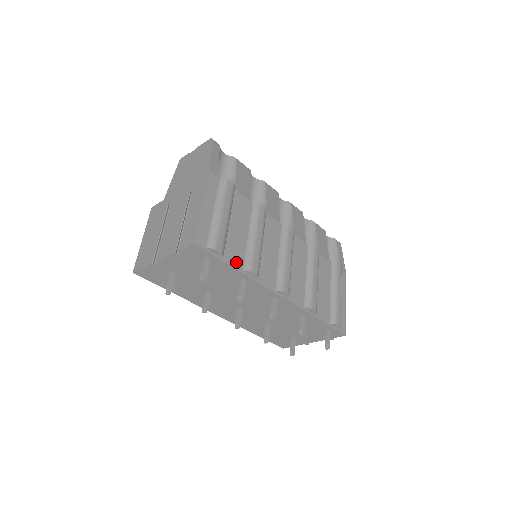
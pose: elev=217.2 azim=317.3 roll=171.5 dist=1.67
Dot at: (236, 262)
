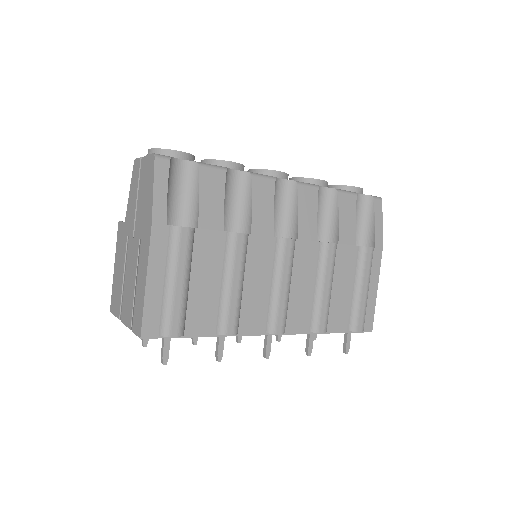
Dot at: (205, 328)
